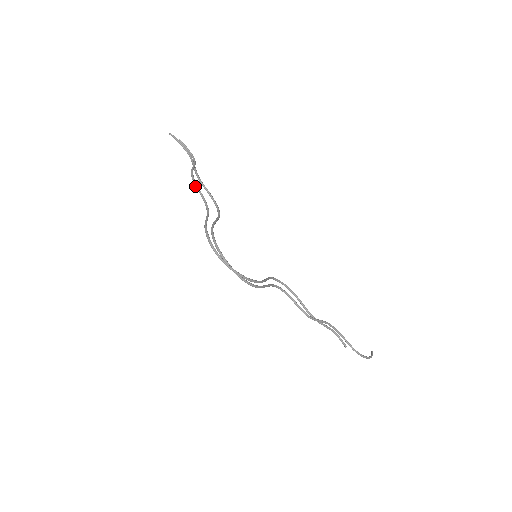
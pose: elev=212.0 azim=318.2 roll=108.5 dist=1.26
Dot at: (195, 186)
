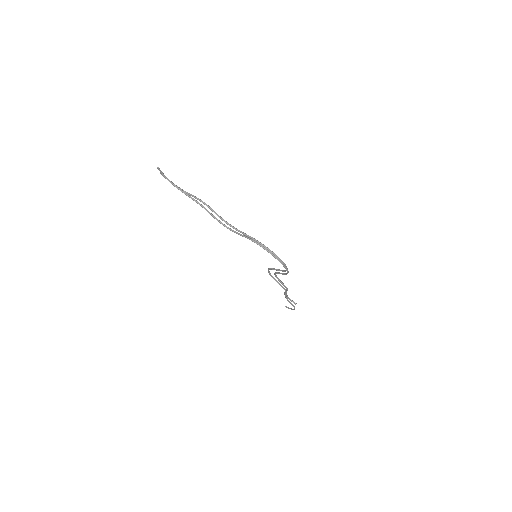
Dot at: (213, 211)
